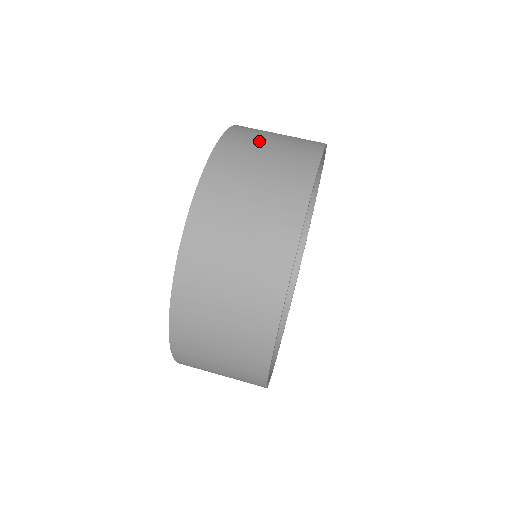
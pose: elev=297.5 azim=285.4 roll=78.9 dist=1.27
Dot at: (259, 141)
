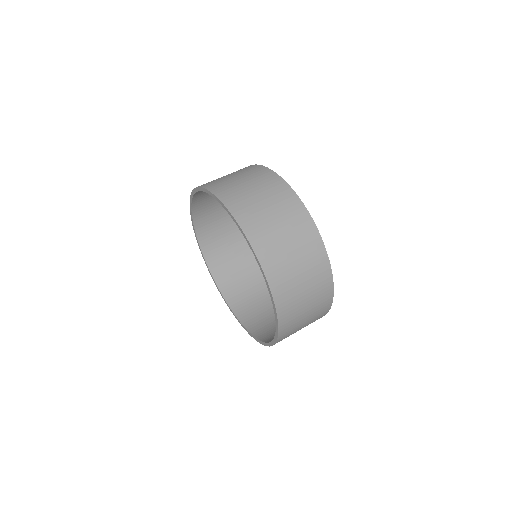
Dot at: occluded
